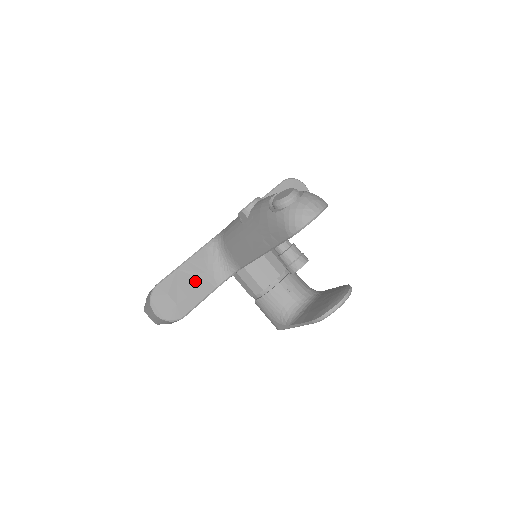
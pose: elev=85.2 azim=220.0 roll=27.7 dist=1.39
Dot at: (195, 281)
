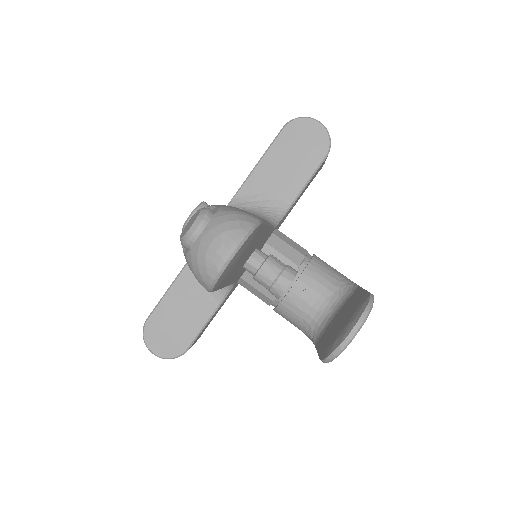
Dot at: (189, 305)
